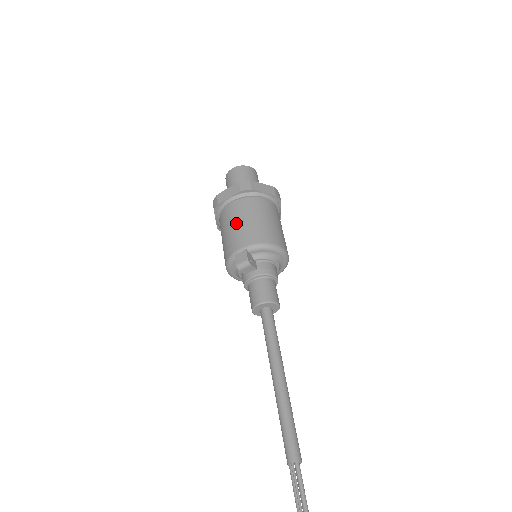
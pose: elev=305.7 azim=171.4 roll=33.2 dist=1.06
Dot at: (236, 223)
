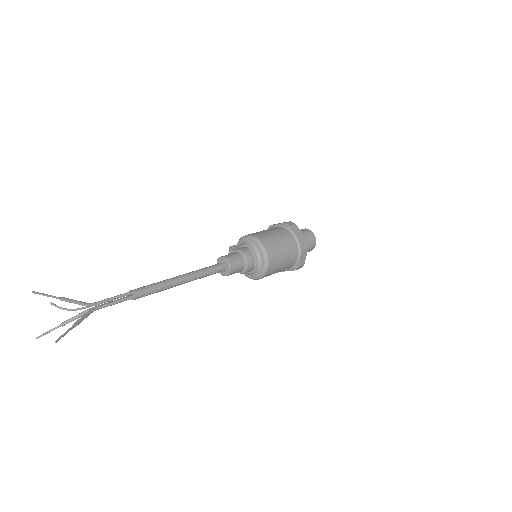
Dot at: occluded
